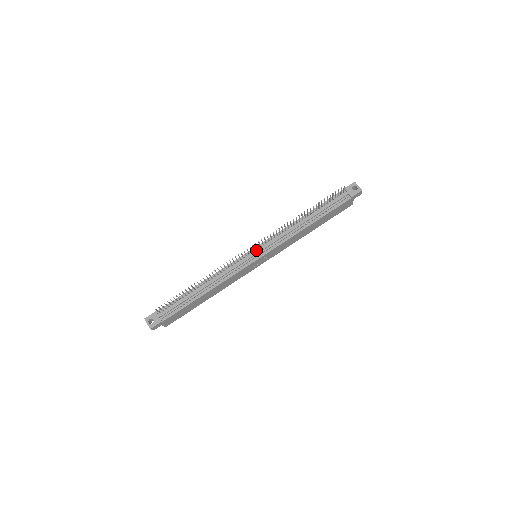
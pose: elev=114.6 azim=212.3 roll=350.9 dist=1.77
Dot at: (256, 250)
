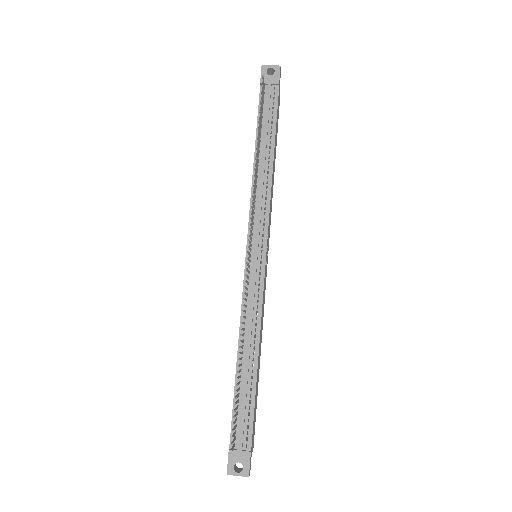
Dot at: (251, 249)
